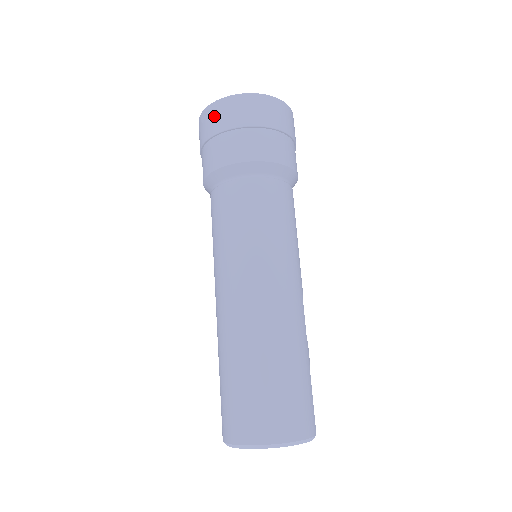
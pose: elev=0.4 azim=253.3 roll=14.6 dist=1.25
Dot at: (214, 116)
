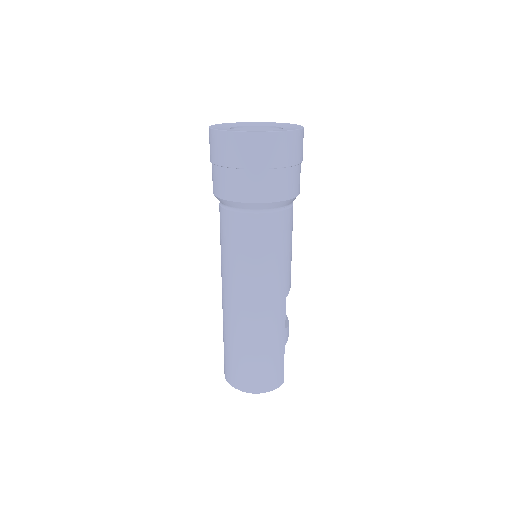
Dot at: (216, 146)
